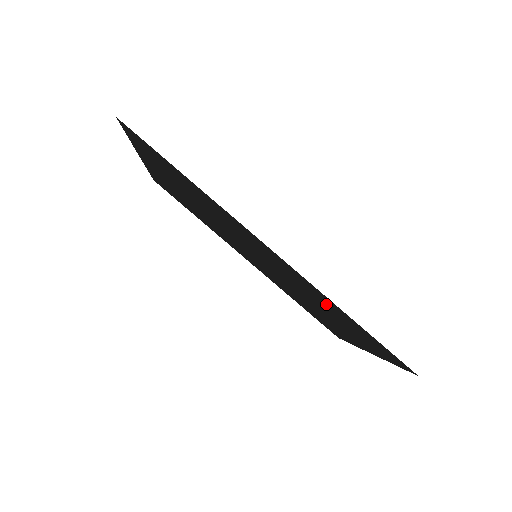
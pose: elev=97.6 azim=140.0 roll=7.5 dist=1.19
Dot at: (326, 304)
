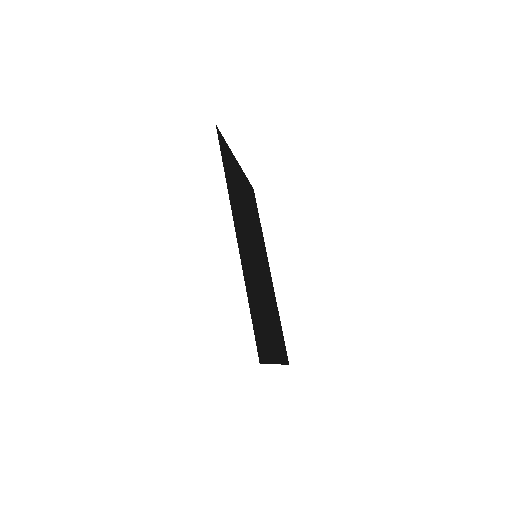
Dot at: (253, 294)
